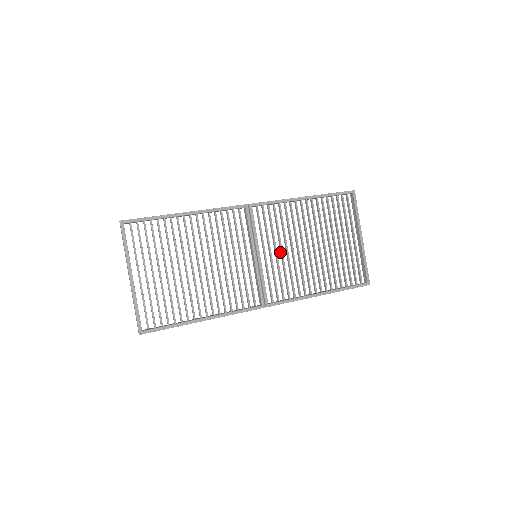
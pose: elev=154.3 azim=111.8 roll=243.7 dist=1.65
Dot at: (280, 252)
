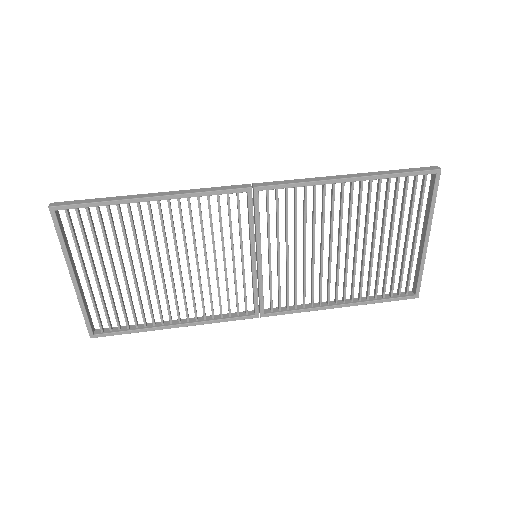
Dot at: (294, 251)
